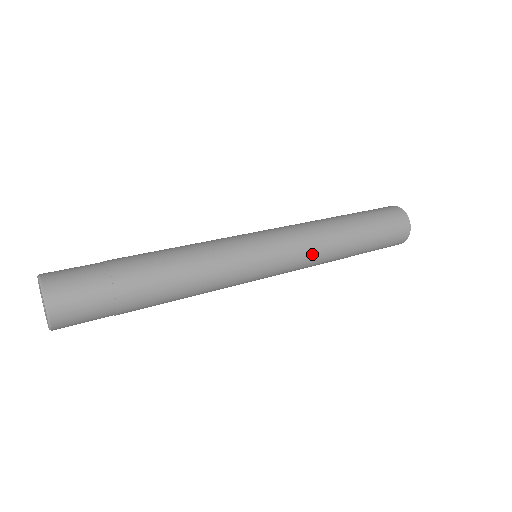
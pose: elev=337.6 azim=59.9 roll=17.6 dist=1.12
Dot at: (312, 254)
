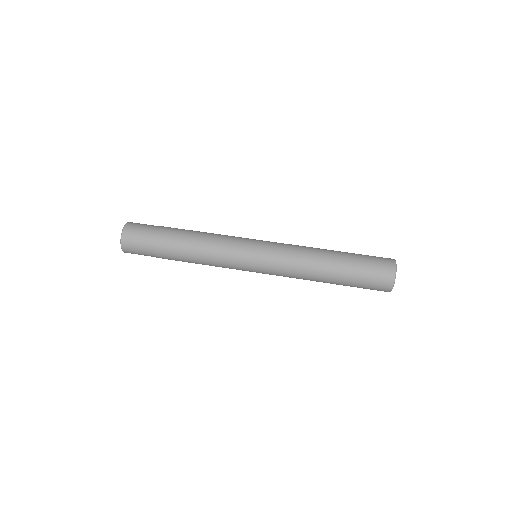
Dot at: (290, 276)
